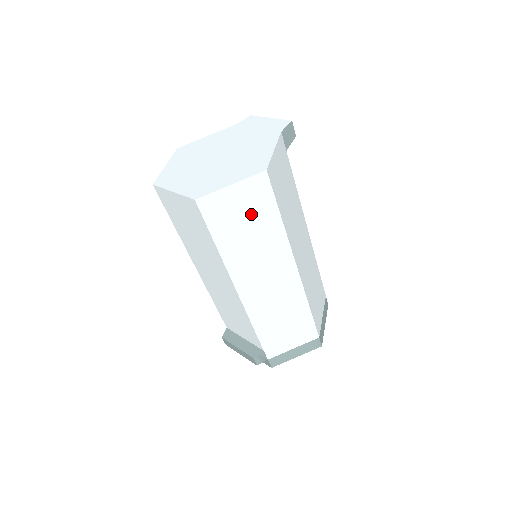
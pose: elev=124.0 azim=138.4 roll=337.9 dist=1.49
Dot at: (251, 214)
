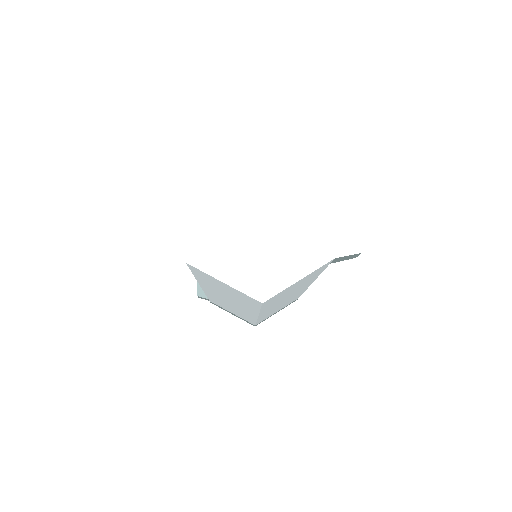
Dot at: (234, 294)
